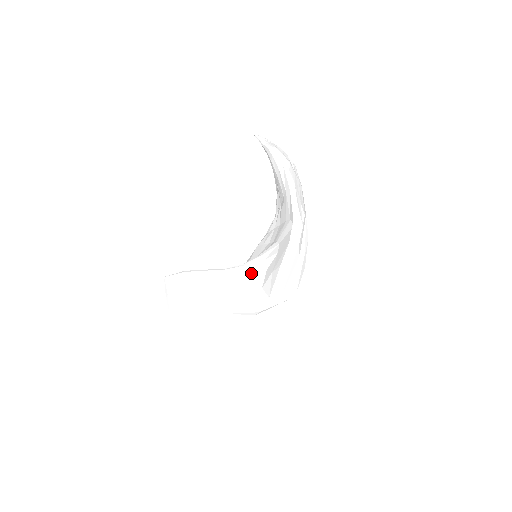
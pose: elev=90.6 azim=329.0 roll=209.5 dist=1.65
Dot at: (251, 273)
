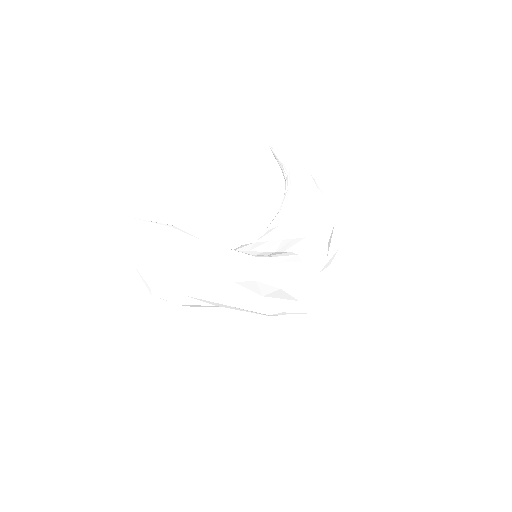
Dot at: (263, 268)
